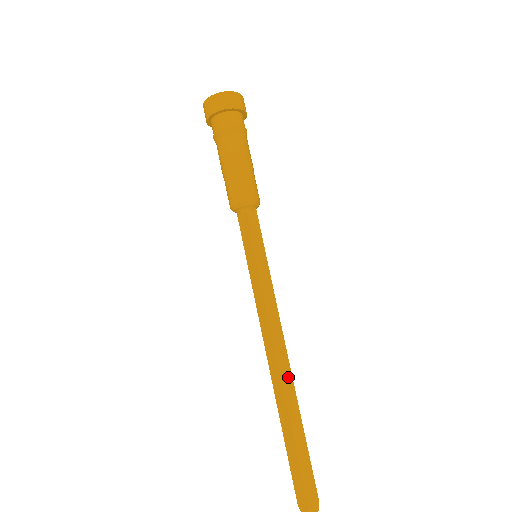
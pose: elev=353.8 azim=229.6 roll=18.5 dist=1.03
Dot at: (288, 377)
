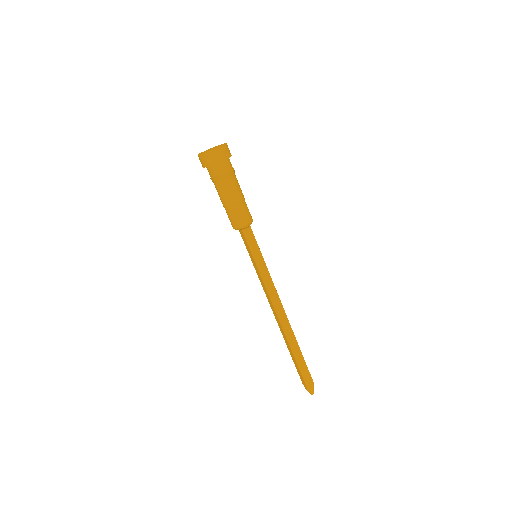
Dot at: (287, 325)
